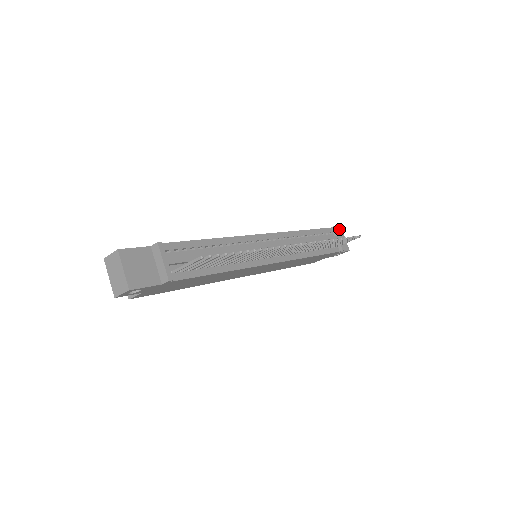
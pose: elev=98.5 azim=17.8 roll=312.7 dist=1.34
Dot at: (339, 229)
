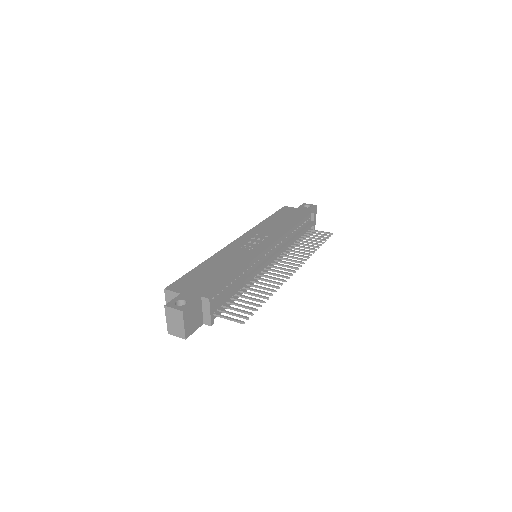
Dot at: (315, 207)
